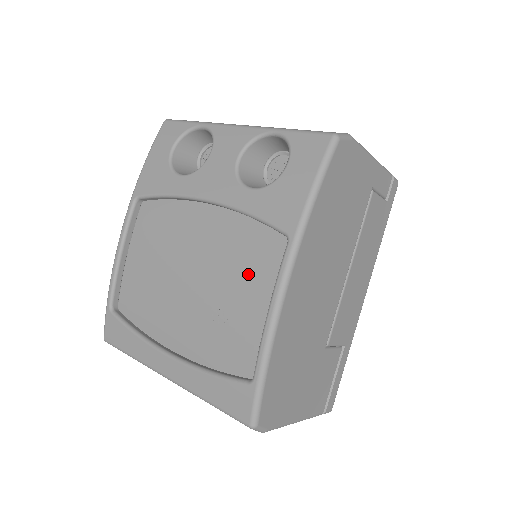
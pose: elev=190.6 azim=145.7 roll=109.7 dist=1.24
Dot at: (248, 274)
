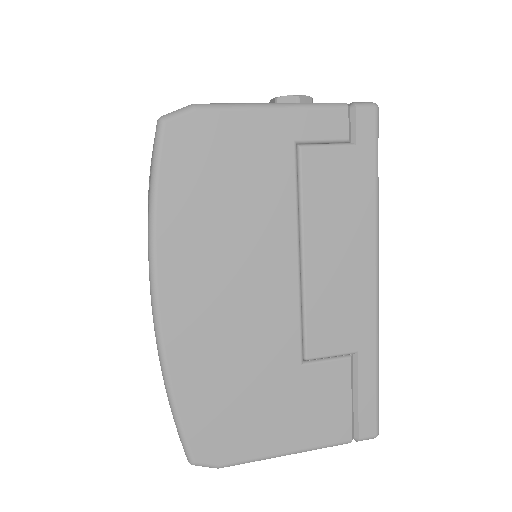
Dot at: occluded
